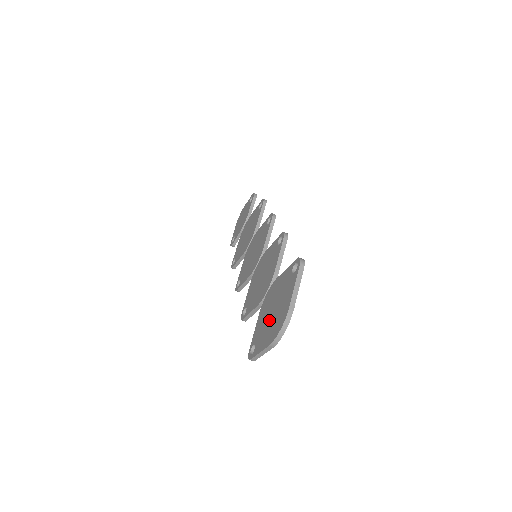
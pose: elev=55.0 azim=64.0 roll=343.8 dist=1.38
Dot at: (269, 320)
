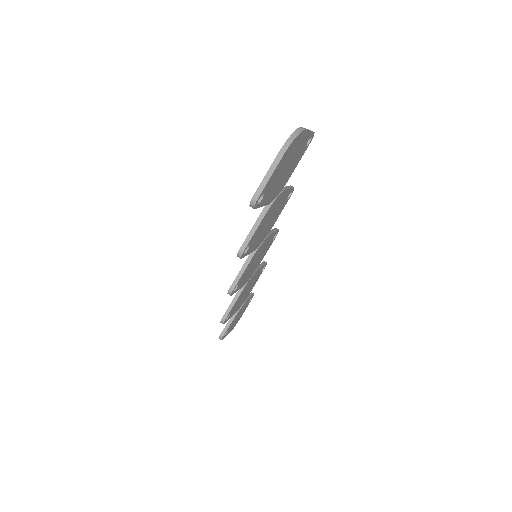
Dot at: occluded
